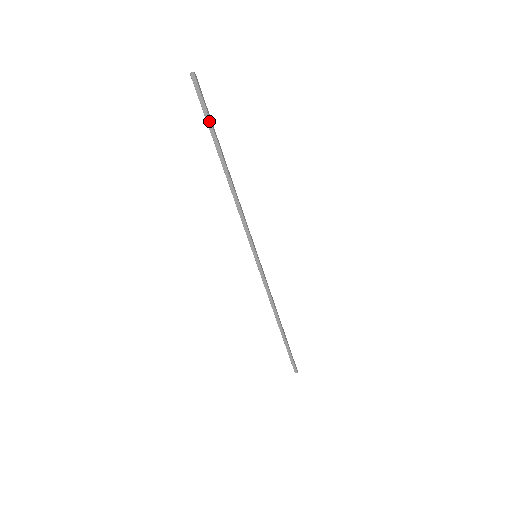
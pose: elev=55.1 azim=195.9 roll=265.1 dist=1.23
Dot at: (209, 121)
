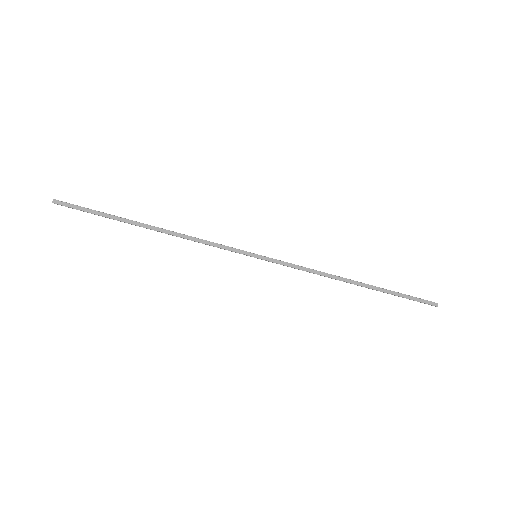
Dot at: (98, 215)
